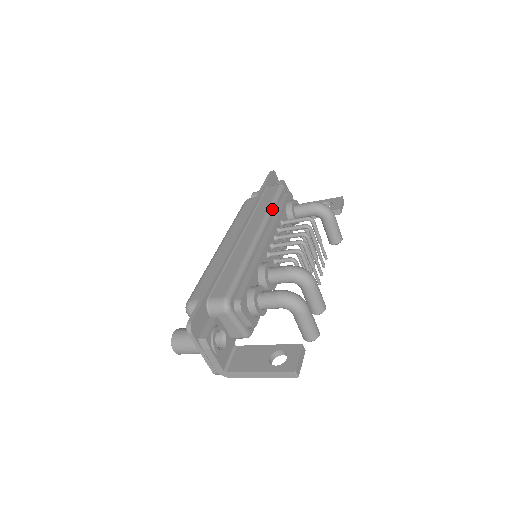
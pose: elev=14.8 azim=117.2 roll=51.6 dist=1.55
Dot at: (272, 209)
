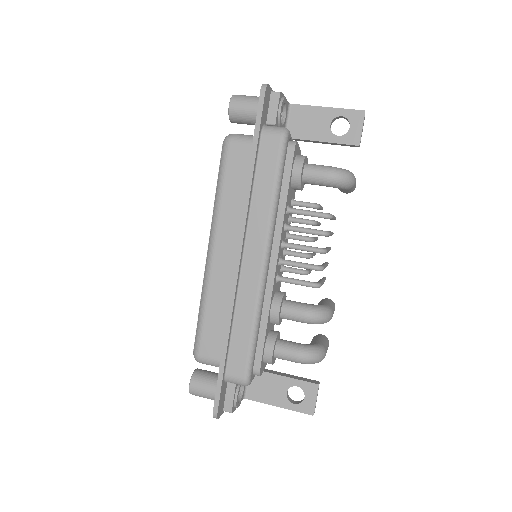
Dot at: (276, 204)
